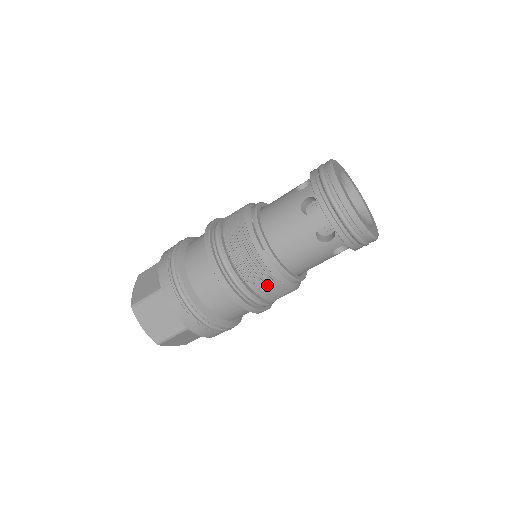
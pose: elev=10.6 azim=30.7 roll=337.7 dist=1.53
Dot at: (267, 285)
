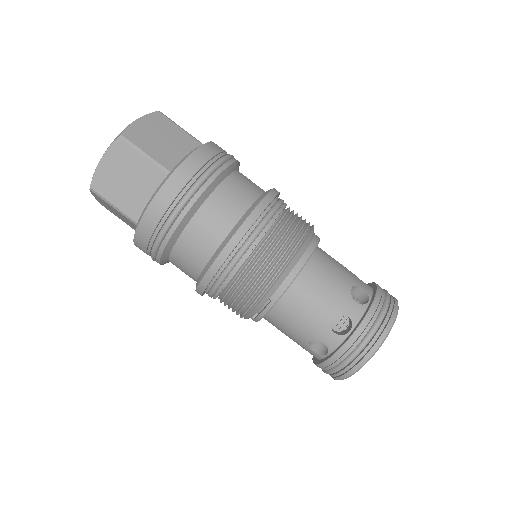
Dot at: occluded
